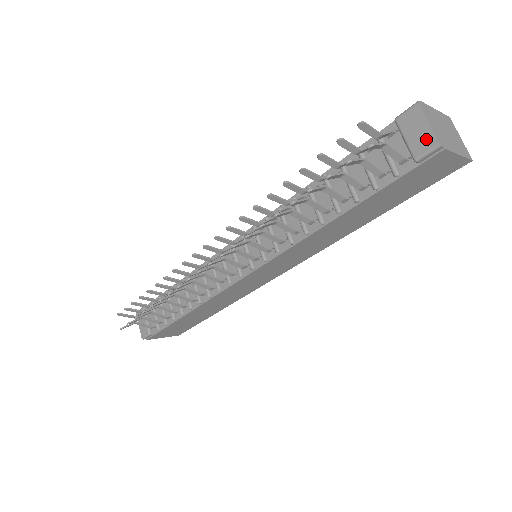
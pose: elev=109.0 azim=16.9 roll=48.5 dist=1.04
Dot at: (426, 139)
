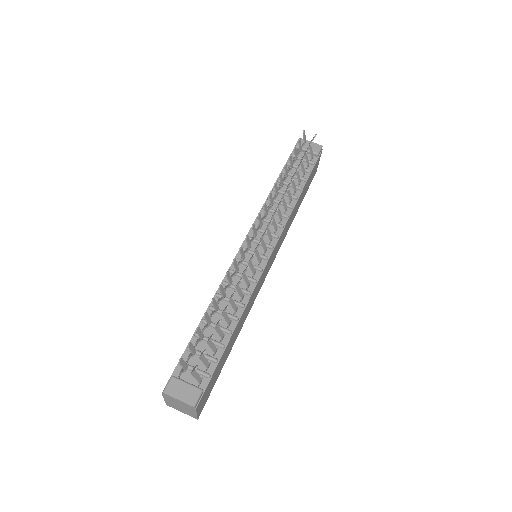
Dot at: (315, 146)
